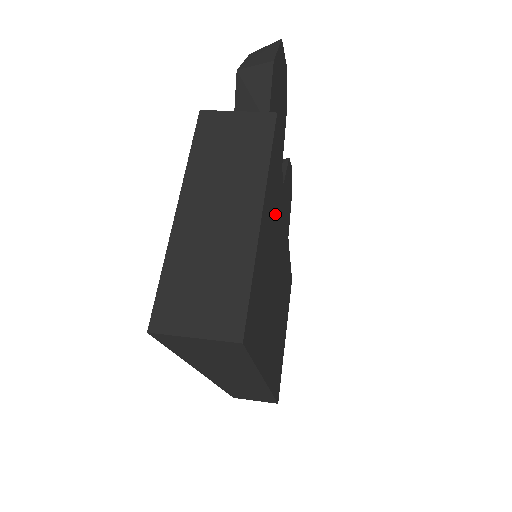
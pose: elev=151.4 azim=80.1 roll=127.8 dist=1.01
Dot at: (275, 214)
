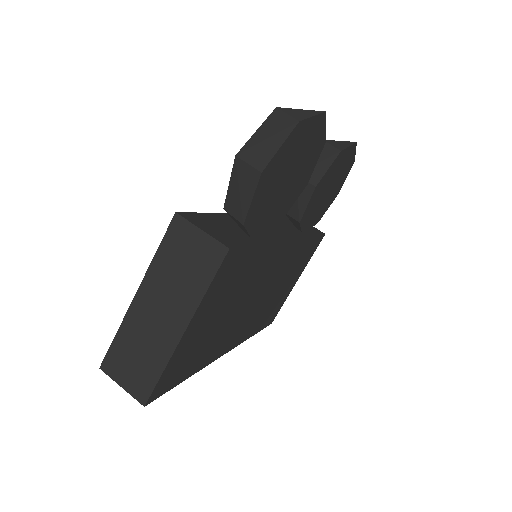
Dot at: (236, 285)
